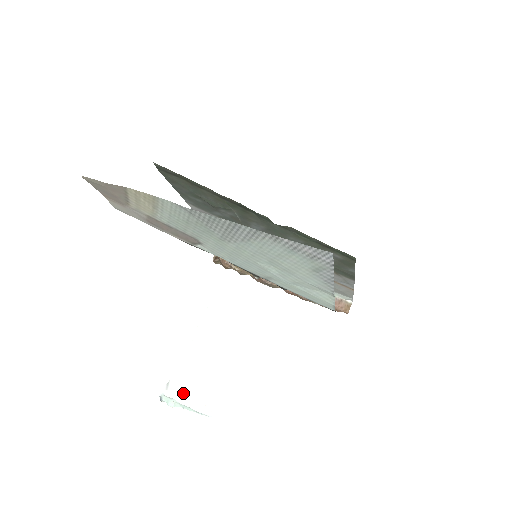
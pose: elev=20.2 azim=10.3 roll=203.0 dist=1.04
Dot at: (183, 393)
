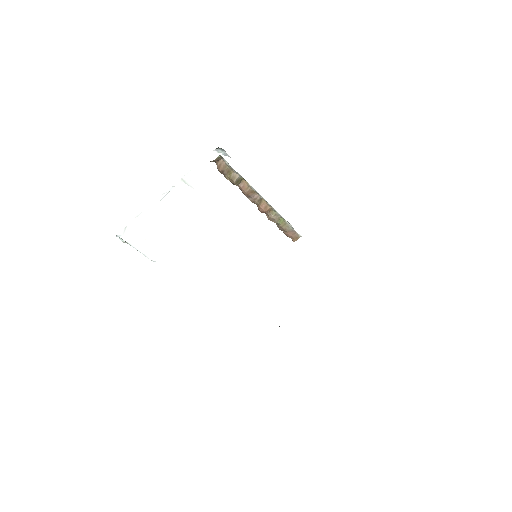
Dot at: (137, 239)
